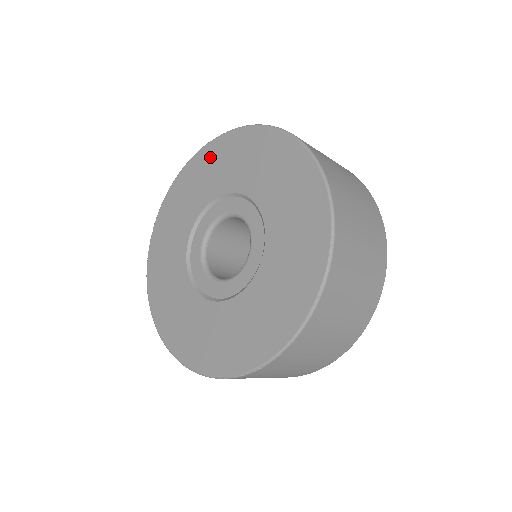
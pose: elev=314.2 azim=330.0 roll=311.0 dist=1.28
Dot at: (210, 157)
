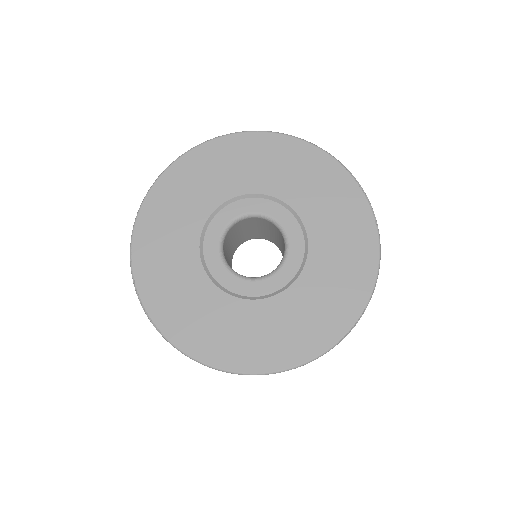
Dot at: (169, 192)
